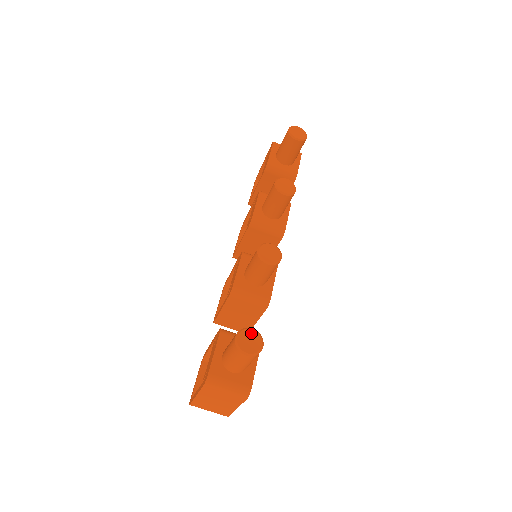
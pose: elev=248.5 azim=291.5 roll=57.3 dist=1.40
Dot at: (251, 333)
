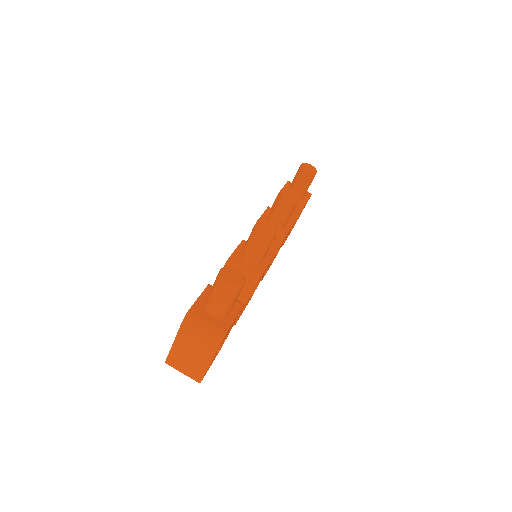
Dot at: (235, 271)
